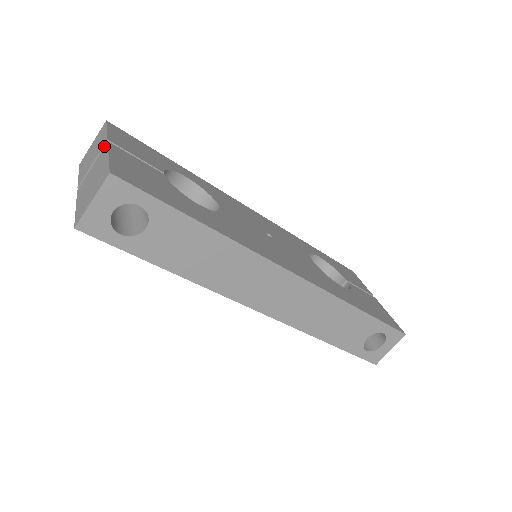
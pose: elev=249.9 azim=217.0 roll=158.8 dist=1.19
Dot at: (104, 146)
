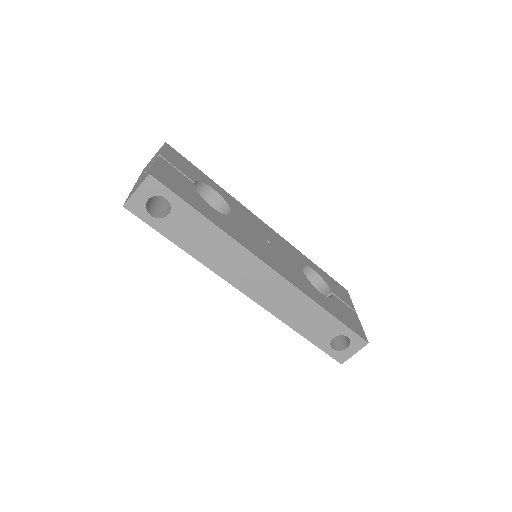
Dot at: (156, 158)
